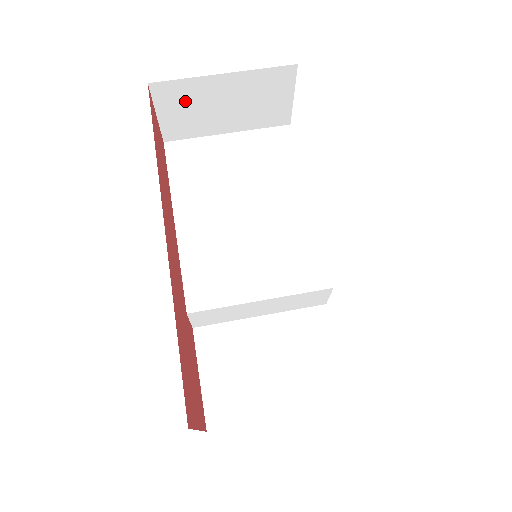
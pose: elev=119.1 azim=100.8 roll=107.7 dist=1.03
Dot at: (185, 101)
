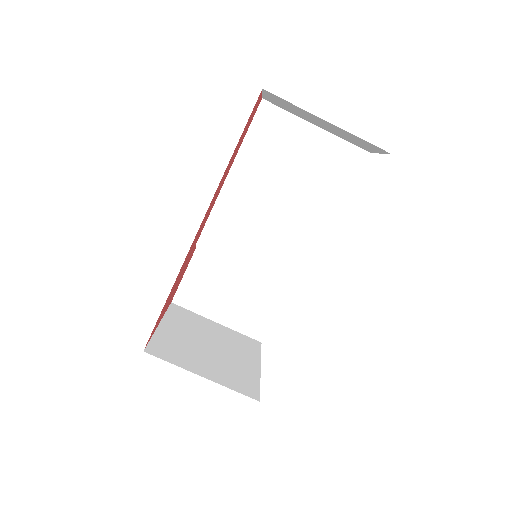
Dot at: (289, 105)
